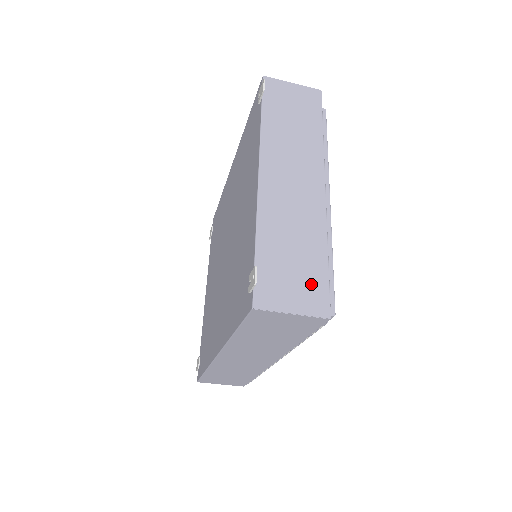
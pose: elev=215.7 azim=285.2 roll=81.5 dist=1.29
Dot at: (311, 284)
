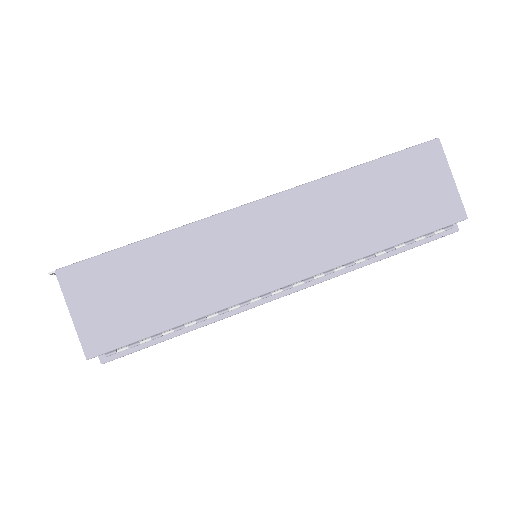
Dot at: occluded
